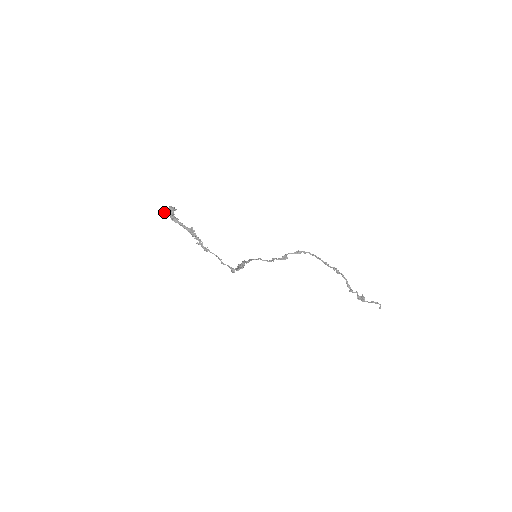
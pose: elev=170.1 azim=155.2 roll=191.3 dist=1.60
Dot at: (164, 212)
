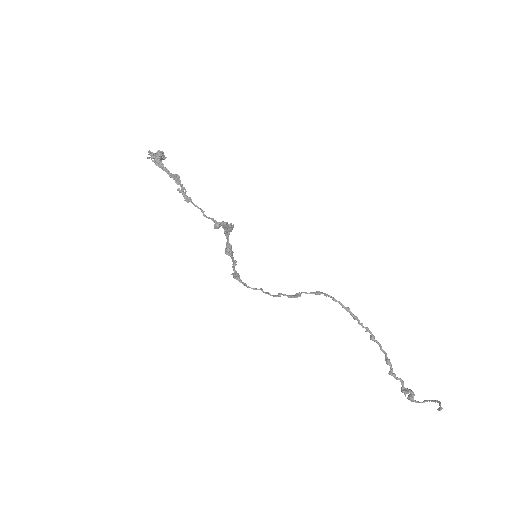
Dot at: (149, 151)
